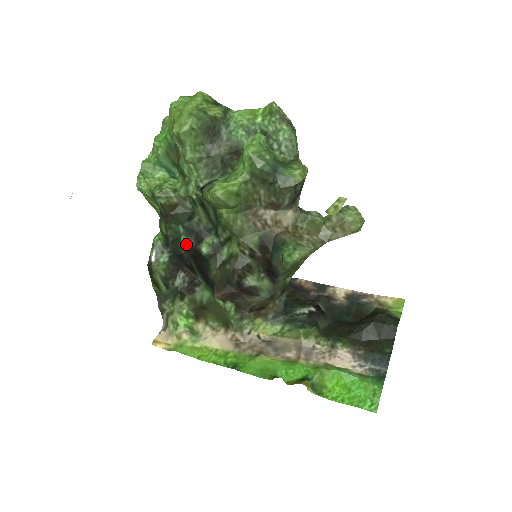
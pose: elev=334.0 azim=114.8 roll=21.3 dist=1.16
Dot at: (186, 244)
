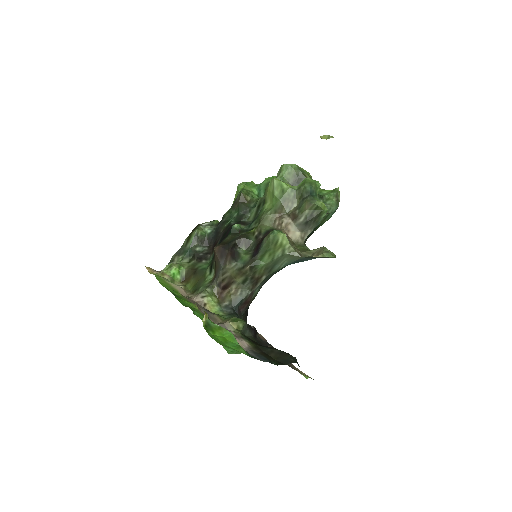
Dot at: (229, 224)
